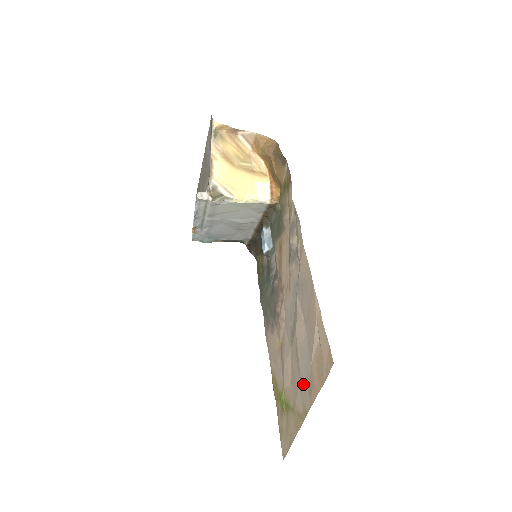
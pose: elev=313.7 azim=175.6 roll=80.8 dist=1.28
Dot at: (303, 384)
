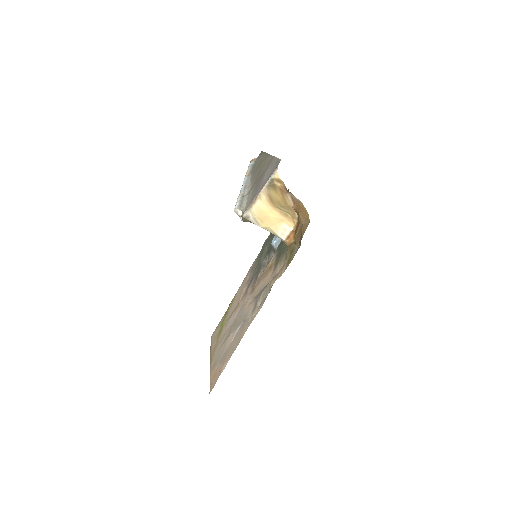
Dot at: (217, 355)
